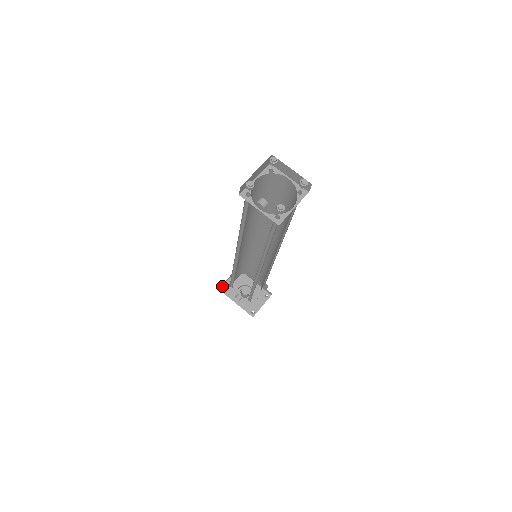
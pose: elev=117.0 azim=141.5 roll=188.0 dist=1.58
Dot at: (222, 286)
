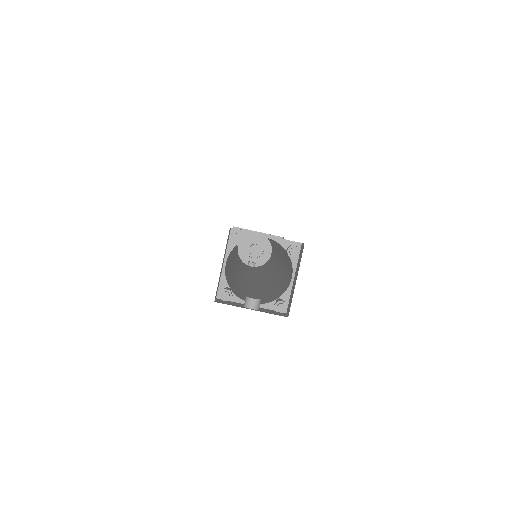
Dot at: occluded
